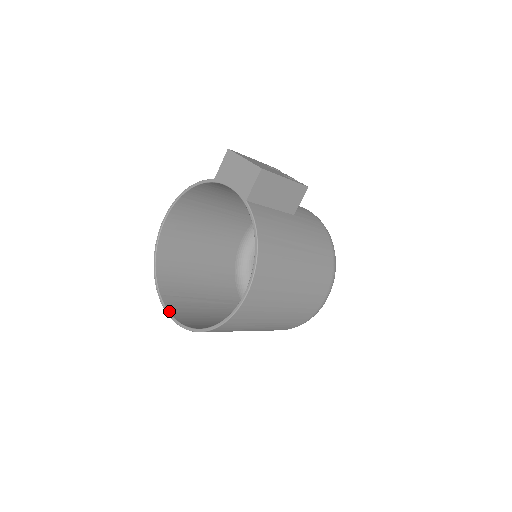
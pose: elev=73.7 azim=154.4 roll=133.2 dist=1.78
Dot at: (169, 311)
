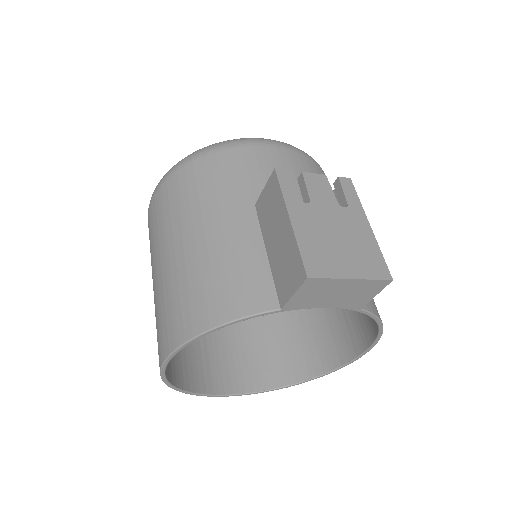
Dot at: (231, 394)
